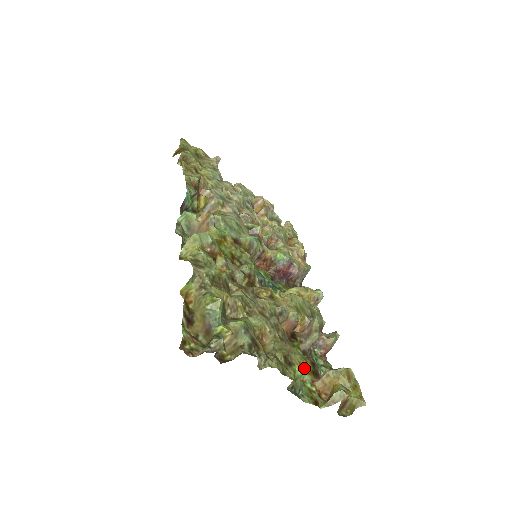
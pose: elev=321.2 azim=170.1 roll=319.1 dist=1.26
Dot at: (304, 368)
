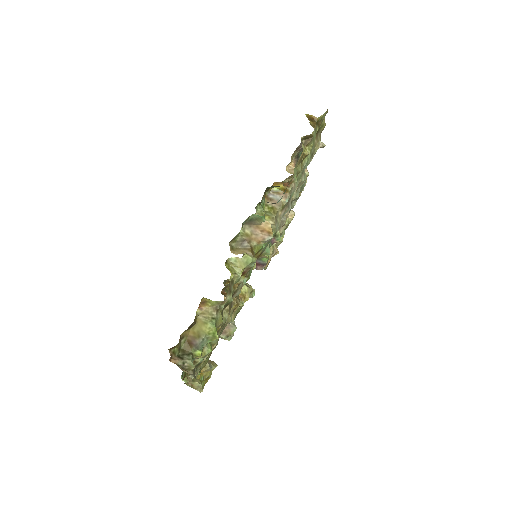
Dot at: occluded
